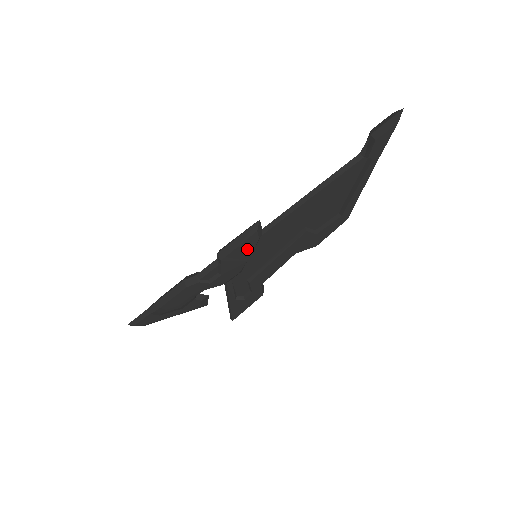
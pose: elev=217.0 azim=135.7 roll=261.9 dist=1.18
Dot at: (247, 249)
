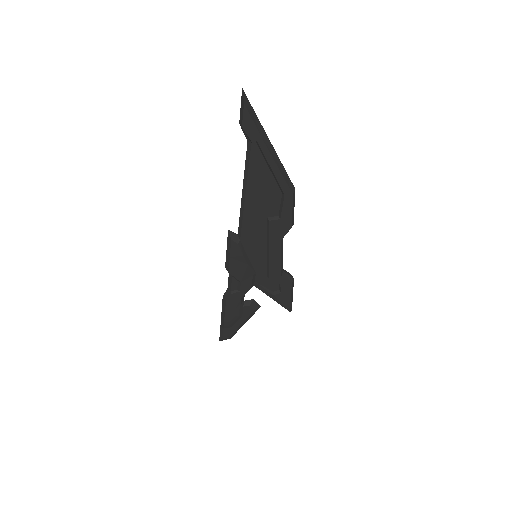
Dot at: (238, 256)
